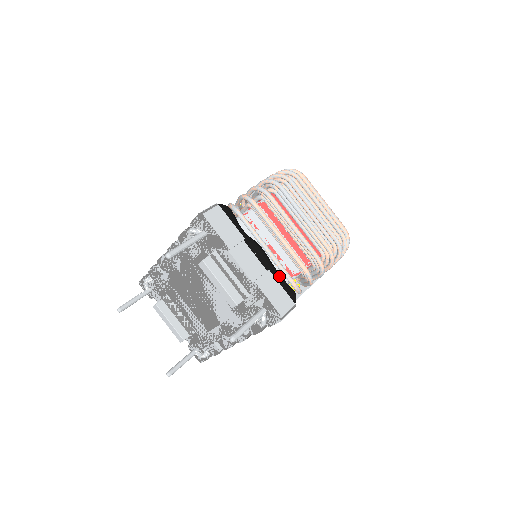
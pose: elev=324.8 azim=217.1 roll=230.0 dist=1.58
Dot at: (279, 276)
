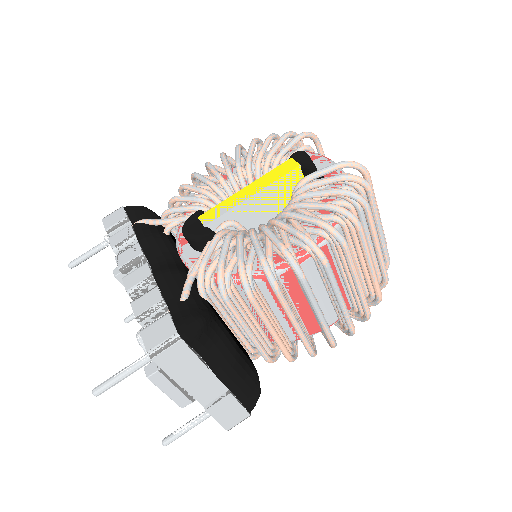
Dot at: (245, 384)
